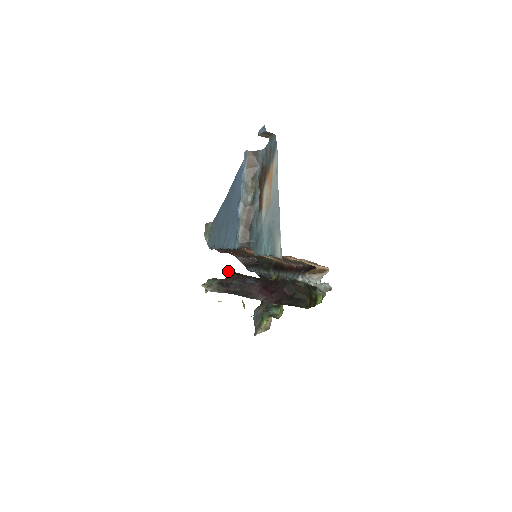
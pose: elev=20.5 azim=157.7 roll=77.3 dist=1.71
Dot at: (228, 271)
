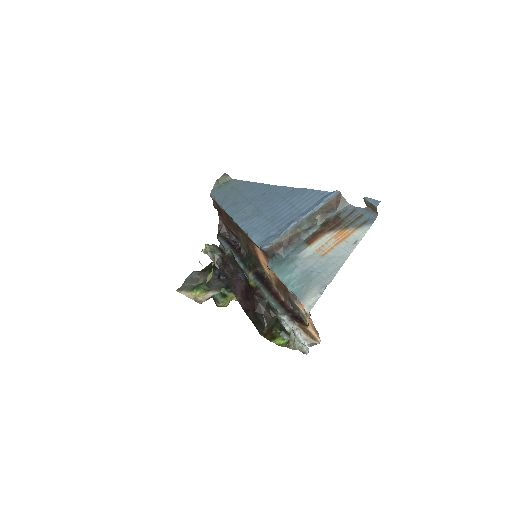
Dot at: occluded
